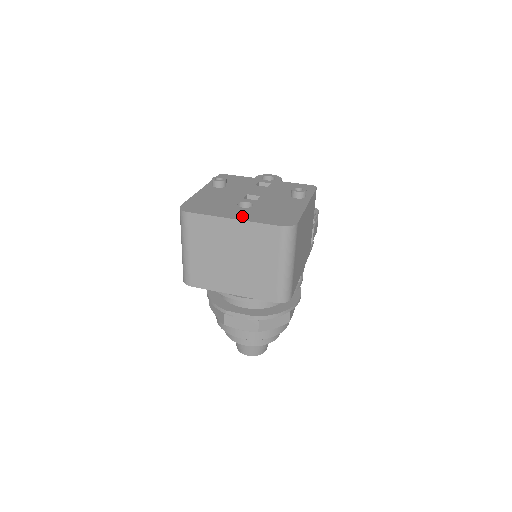
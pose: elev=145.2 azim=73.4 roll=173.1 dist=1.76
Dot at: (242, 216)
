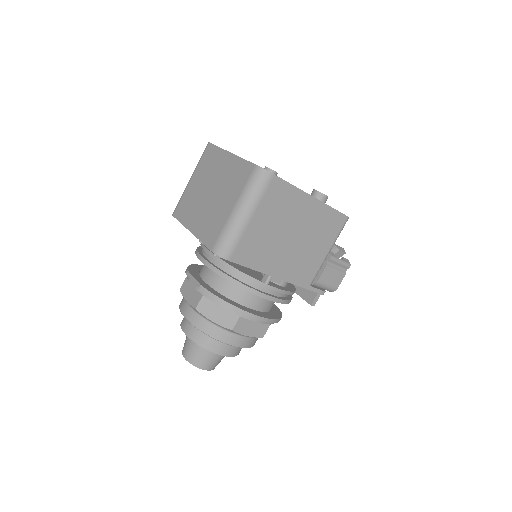
Dot at: occluded
